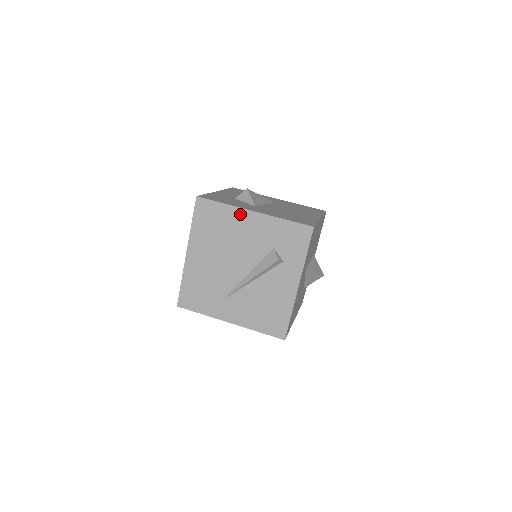
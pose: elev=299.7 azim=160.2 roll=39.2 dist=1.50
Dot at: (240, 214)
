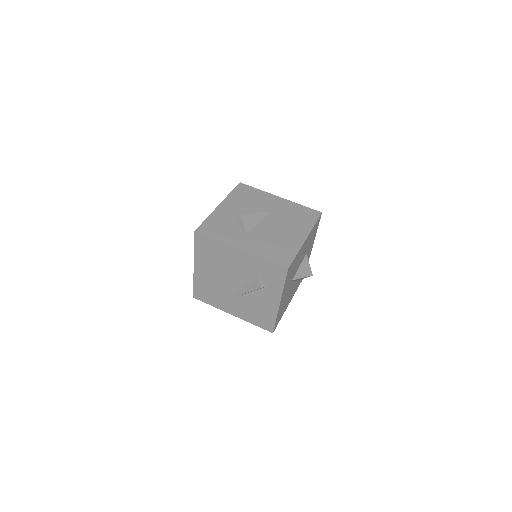
Dot at: (230, 250)
